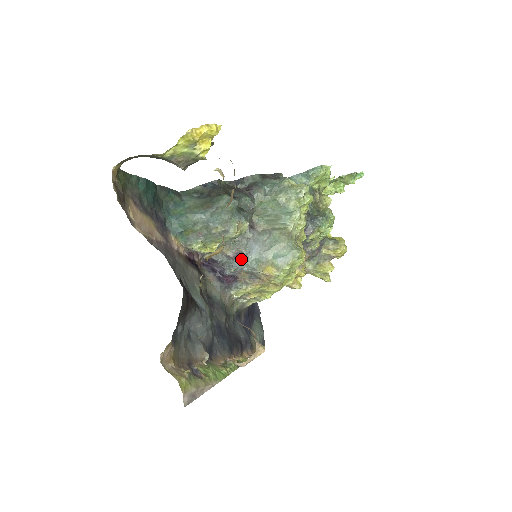
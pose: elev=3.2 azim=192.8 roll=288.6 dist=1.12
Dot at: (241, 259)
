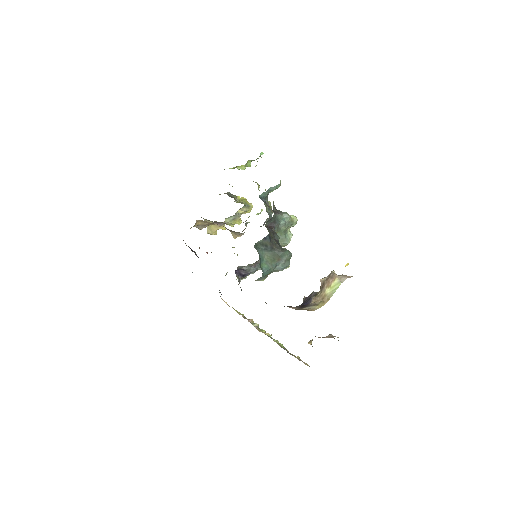
Dot at: (259, 266)
